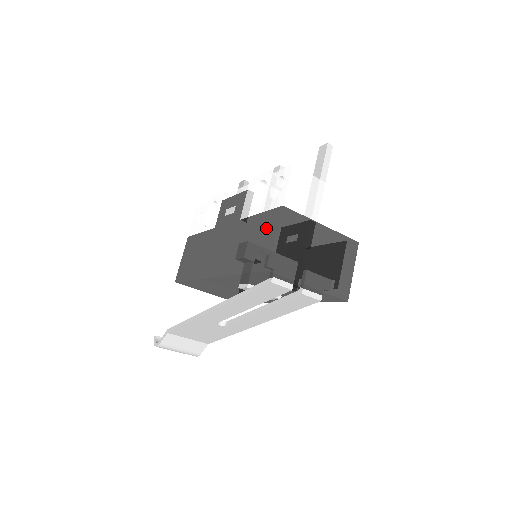
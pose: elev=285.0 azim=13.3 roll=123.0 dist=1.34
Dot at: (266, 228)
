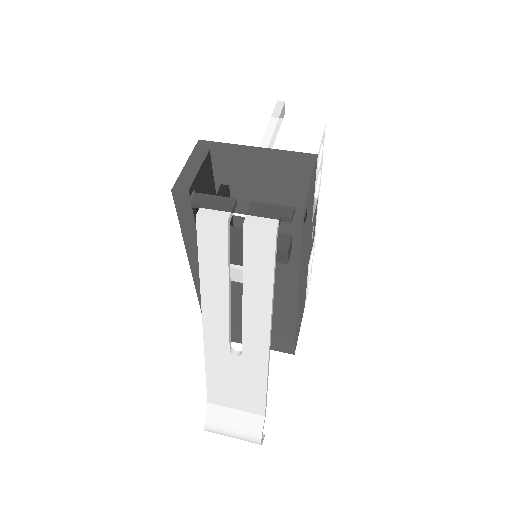
Dot at: occluded
